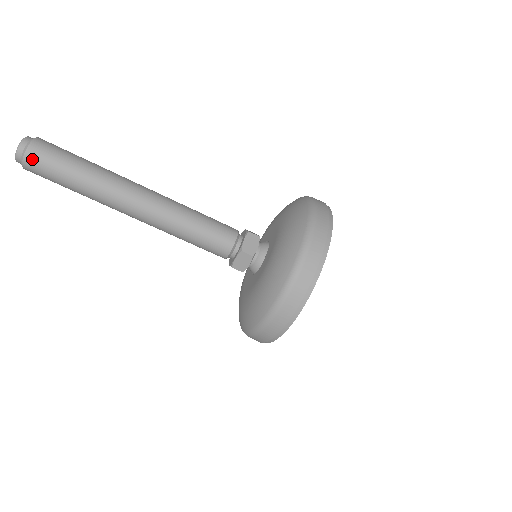
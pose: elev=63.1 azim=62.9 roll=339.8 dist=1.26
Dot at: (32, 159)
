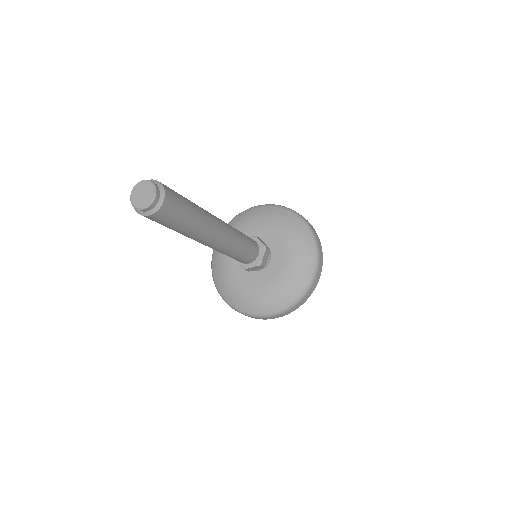
Dot at: (160, 215)
